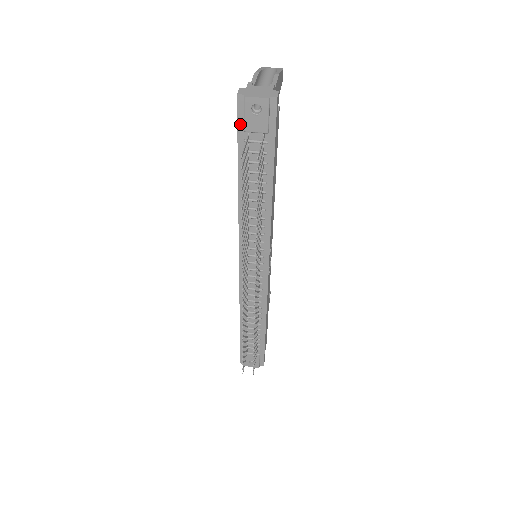
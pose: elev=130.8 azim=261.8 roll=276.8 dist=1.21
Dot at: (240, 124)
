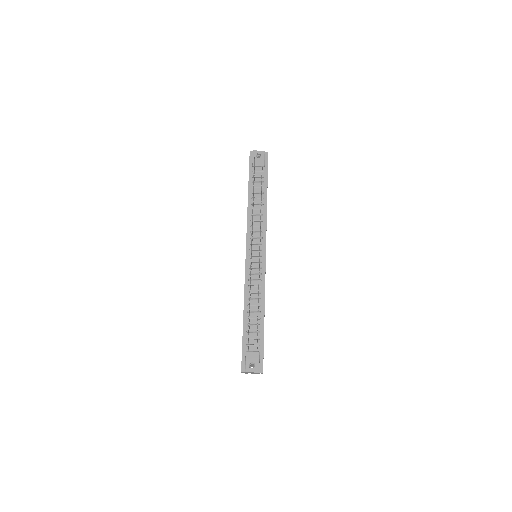
Dot at: (250, 164)
